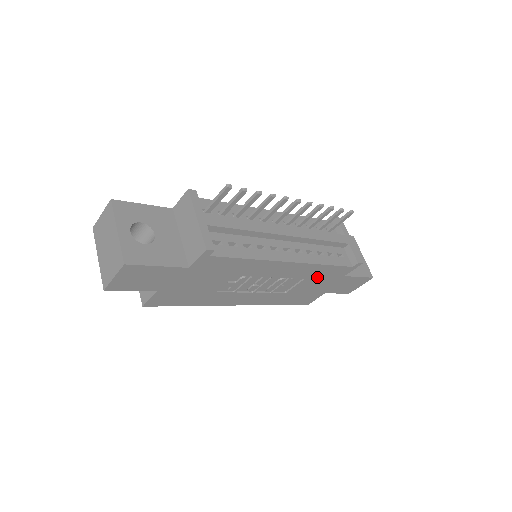
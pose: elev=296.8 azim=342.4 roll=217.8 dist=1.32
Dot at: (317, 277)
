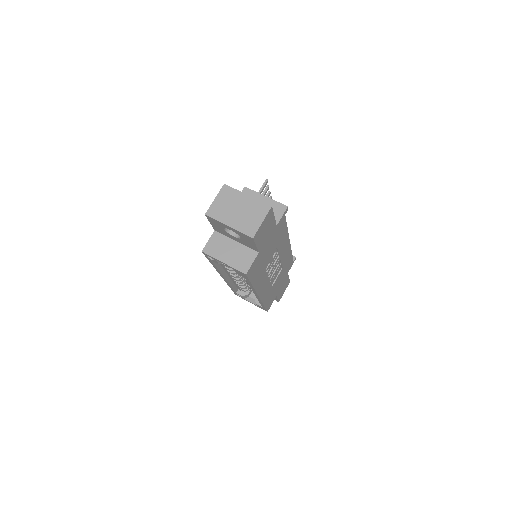
Dot at: (284, 269)
